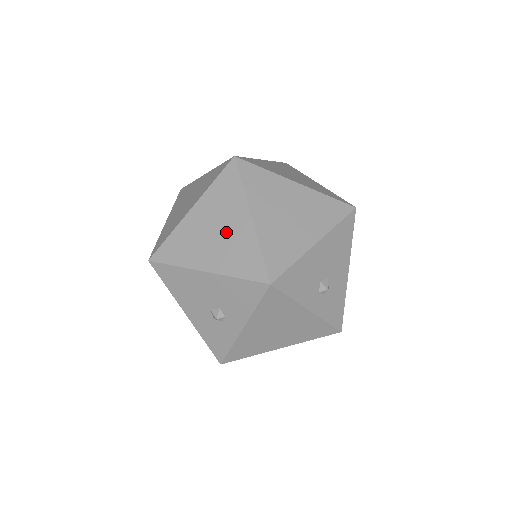
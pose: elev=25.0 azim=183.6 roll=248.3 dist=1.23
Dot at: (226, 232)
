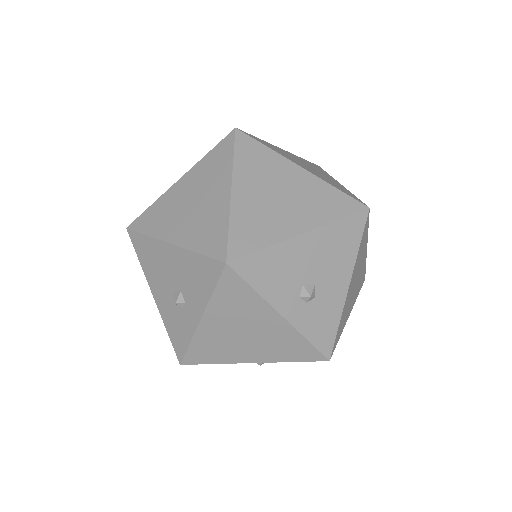
Dot at: (202, 204)
